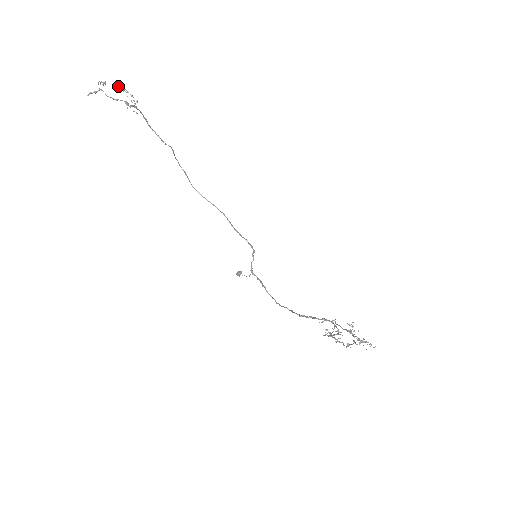
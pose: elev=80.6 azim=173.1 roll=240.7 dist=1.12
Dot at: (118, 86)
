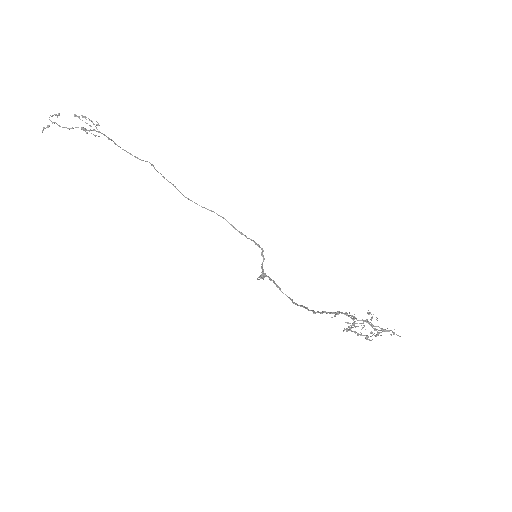
Dot at: (74, 114)
